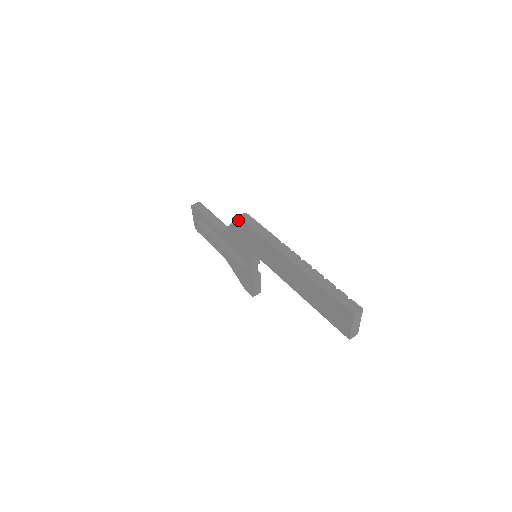
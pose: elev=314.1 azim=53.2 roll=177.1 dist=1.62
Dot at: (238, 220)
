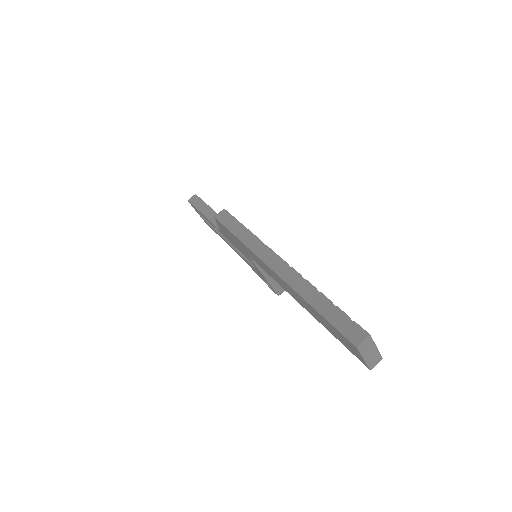
Dot at: (217, 221)
